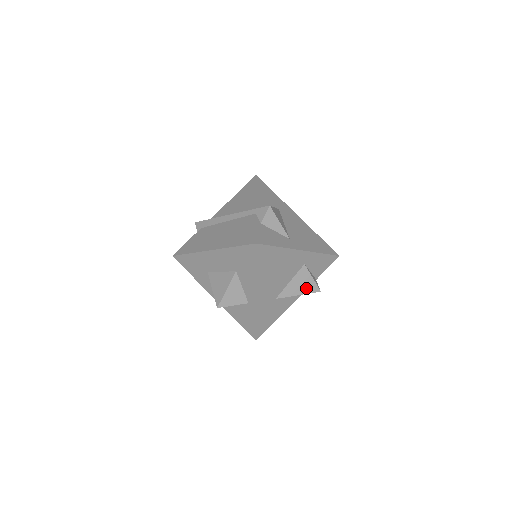
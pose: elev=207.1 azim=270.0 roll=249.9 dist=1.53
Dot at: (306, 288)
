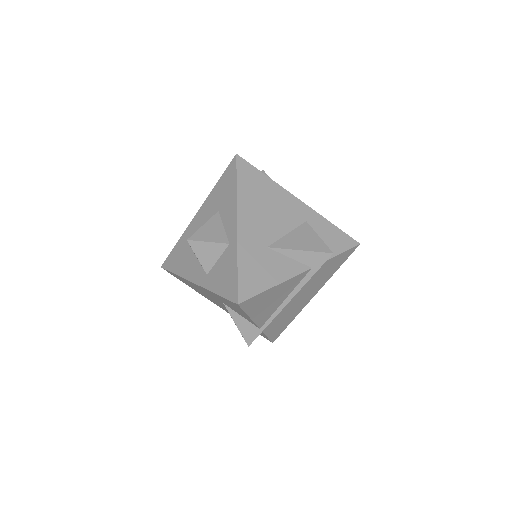
Dot at: (311, 245)
